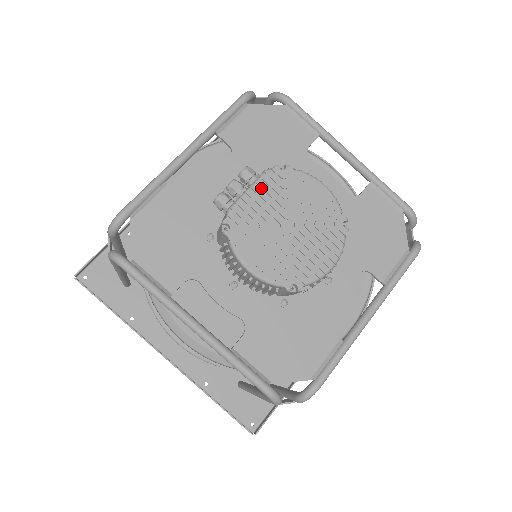
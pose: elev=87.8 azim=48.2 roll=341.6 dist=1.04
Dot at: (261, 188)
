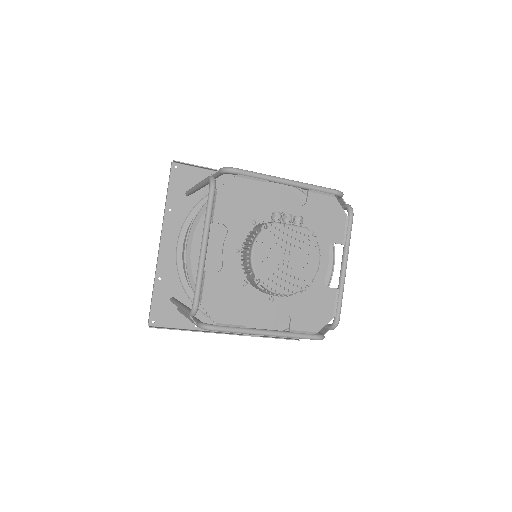
Dot at: (296, 231)
